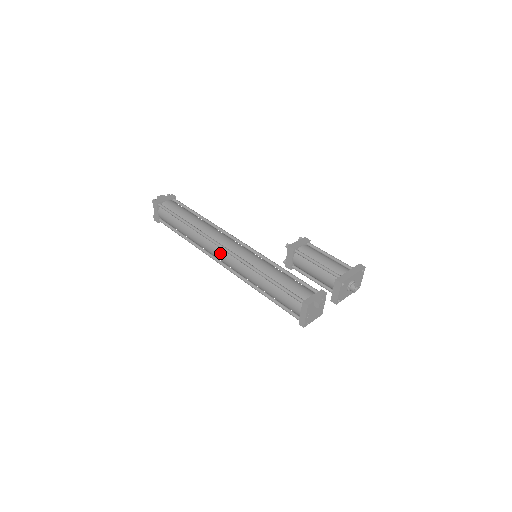
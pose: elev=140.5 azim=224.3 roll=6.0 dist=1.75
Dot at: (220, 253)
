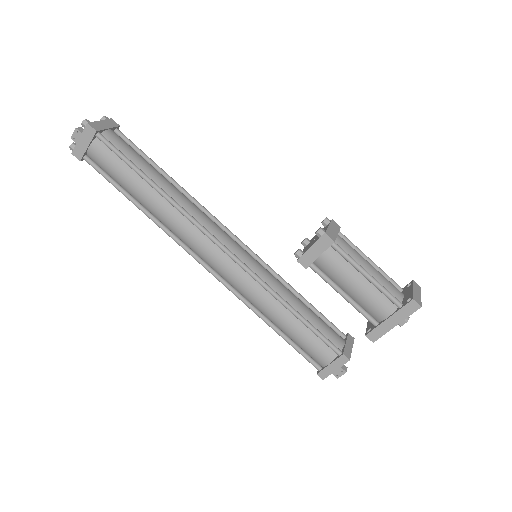
Dot at: occluded
